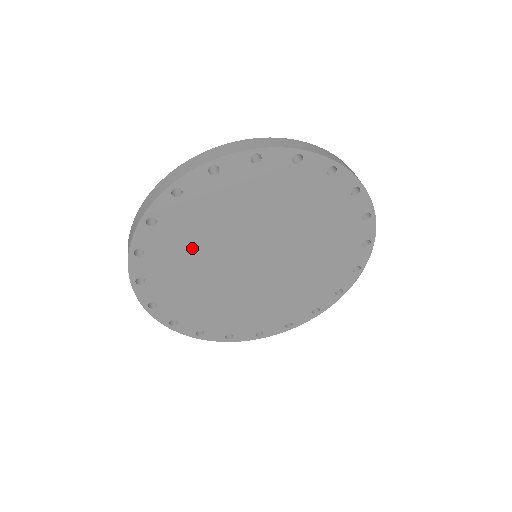
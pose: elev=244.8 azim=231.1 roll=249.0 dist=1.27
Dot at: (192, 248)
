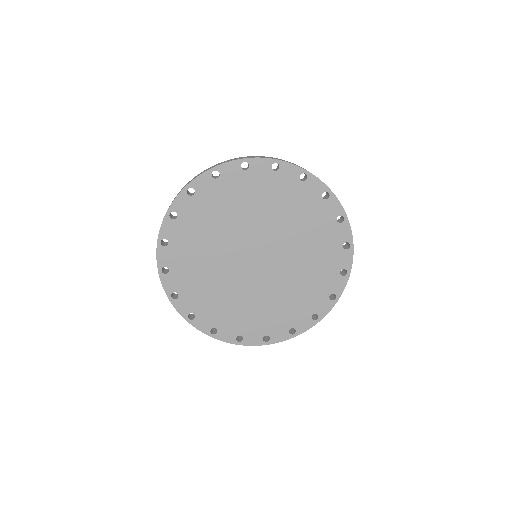
Dot at: (212, 288)
